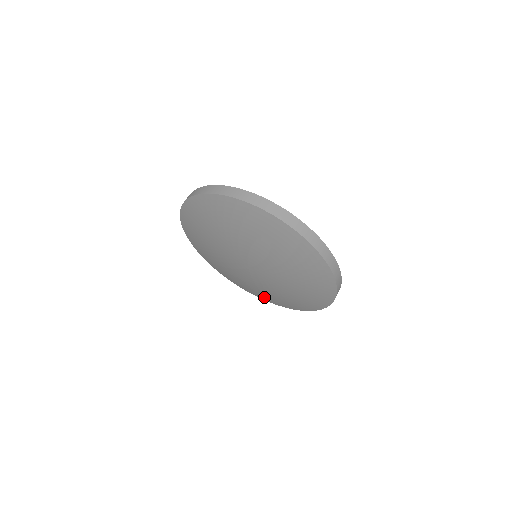
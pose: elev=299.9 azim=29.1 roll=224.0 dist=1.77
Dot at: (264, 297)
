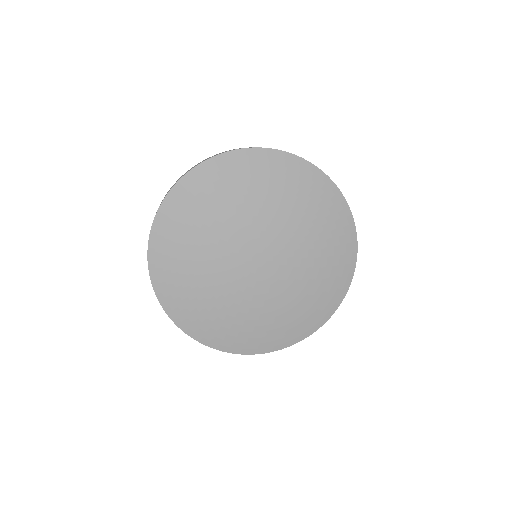
Dot at: (227, 336)
